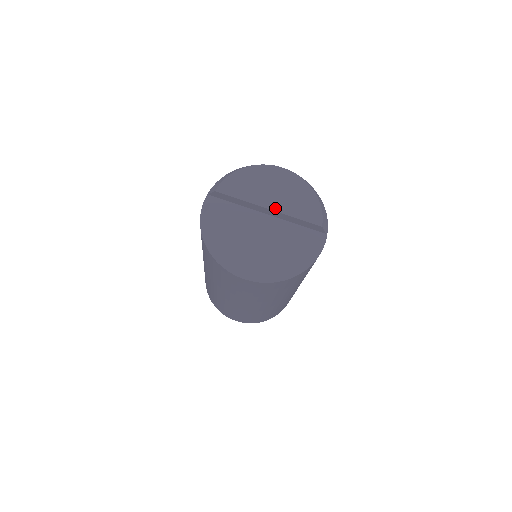
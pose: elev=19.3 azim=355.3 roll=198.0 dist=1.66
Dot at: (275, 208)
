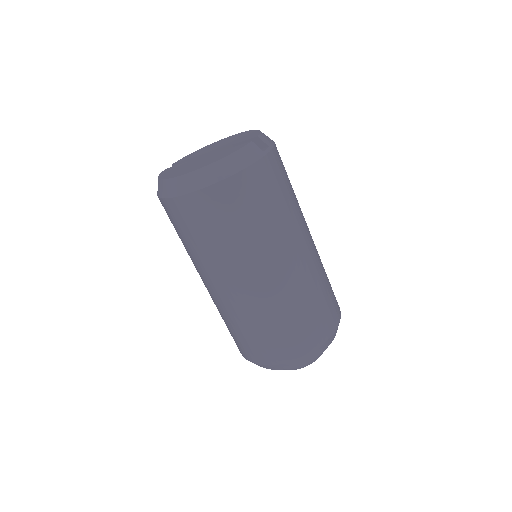
Dot at: (218, 148)
